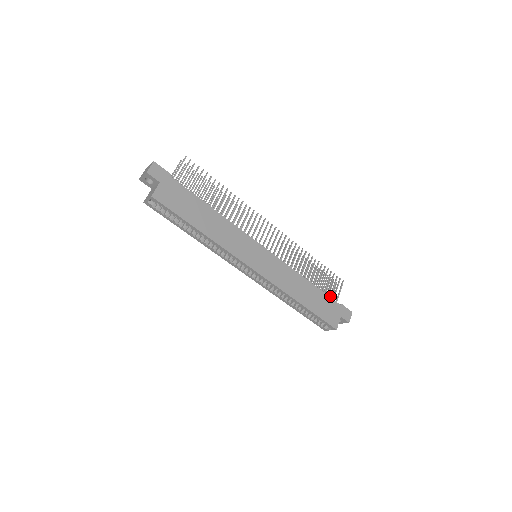
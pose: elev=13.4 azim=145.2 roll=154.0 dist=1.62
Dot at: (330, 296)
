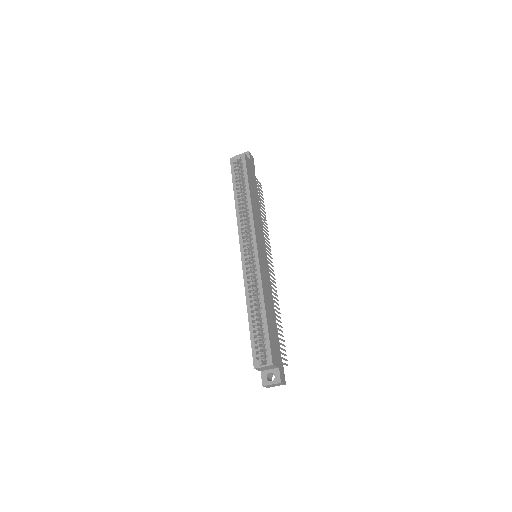
Dot at: occluded
